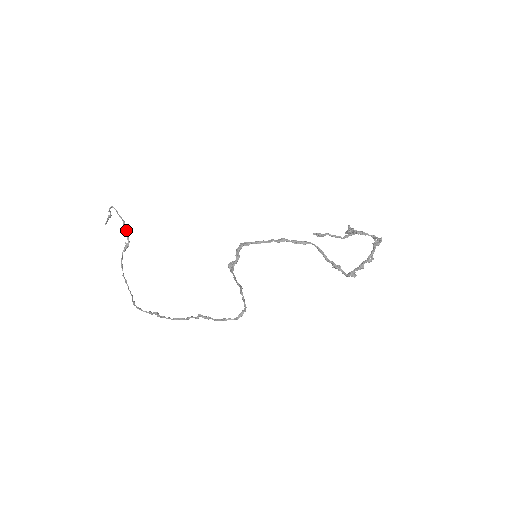
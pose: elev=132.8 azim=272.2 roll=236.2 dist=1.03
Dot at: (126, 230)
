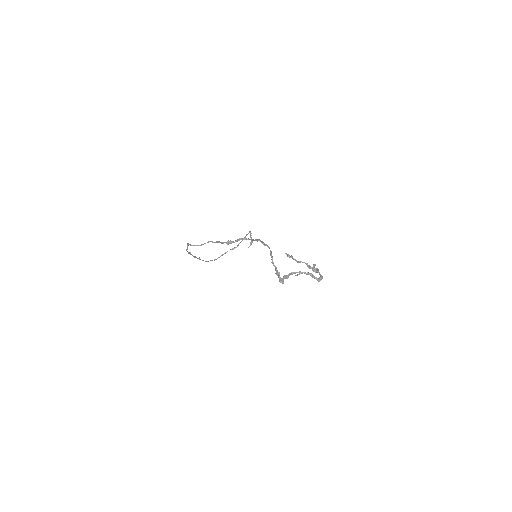
Dot at: (241, 241)
